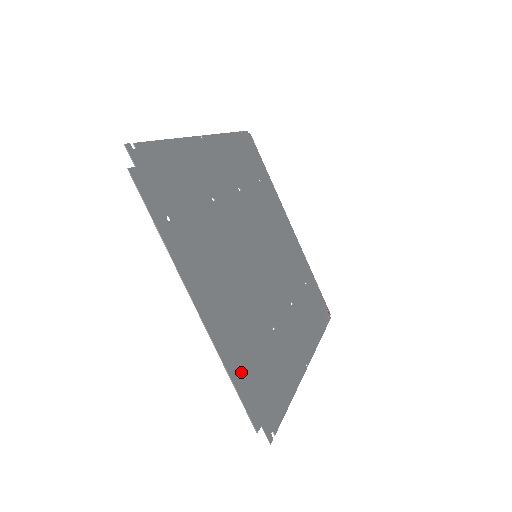
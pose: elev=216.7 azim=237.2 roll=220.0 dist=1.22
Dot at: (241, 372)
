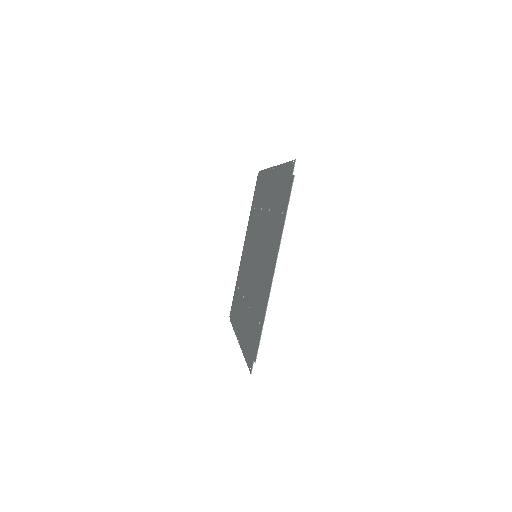
Dot at: (261, 322)
